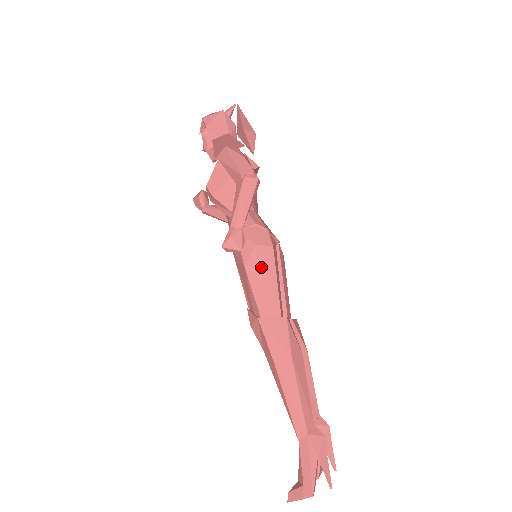
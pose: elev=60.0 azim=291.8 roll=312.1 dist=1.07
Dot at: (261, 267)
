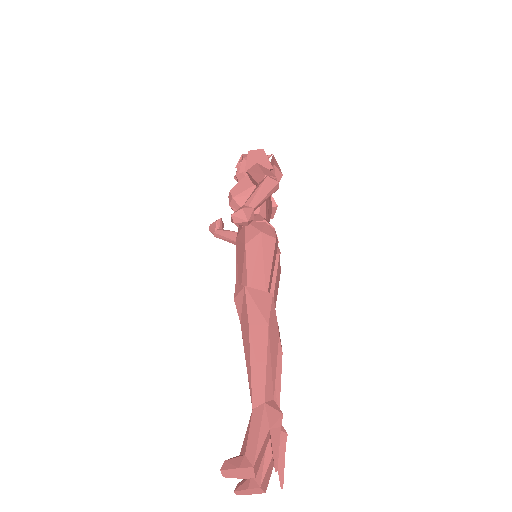
Dot at: (260, 249)
